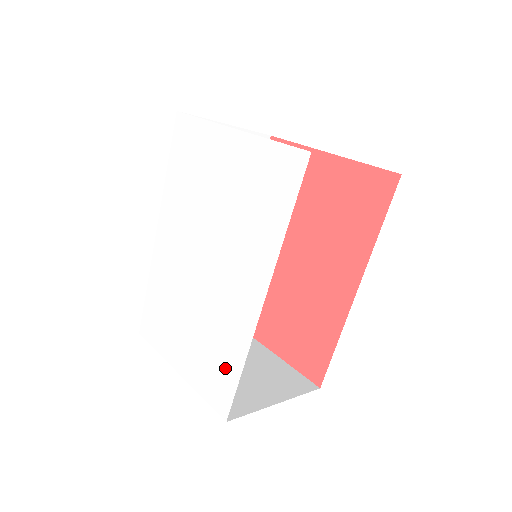
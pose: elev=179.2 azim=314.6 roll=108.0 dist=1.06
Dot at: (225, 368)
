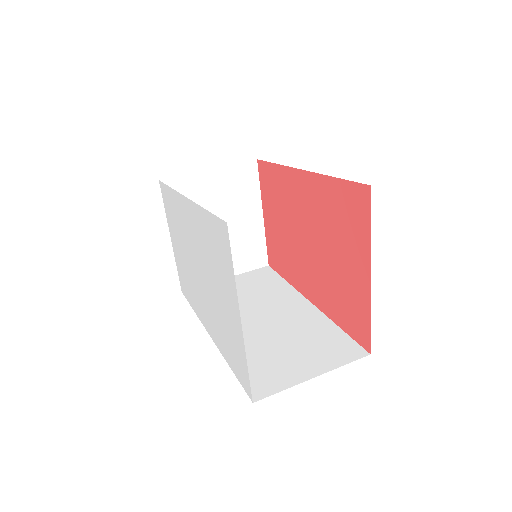
Dot at: (188, 293)
